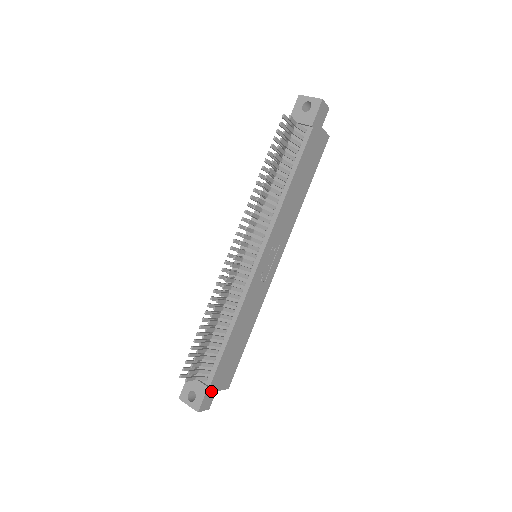
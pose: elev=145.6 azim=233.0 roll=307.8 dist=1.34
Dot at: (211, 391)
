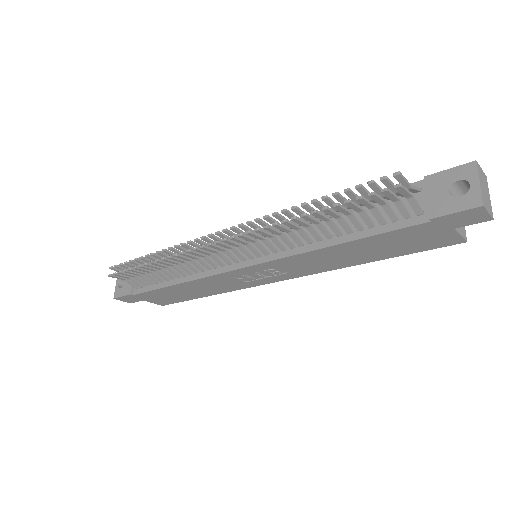
Dot at: (135, 297)
